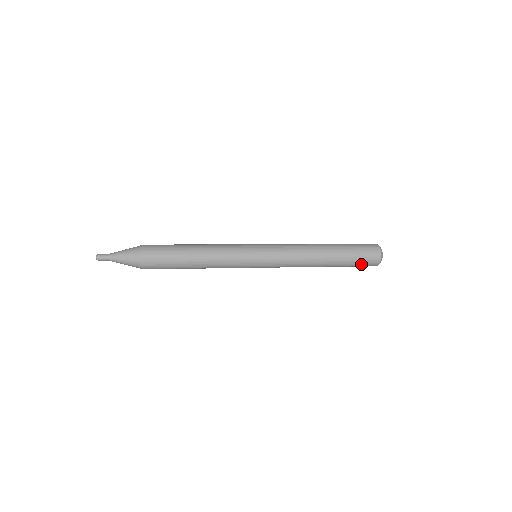
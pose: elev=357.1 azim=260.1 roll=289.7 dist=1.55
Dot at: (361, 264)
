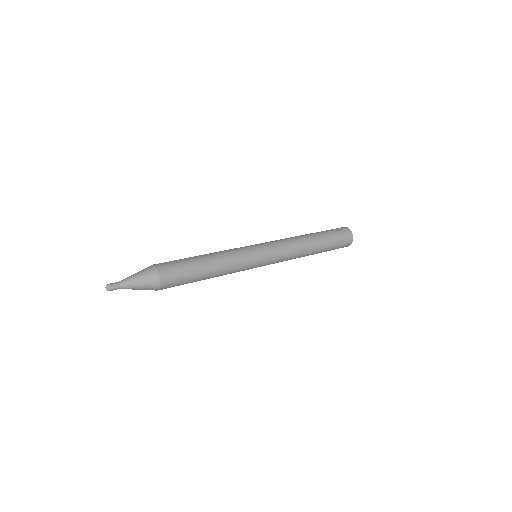
Dot at: occluded
